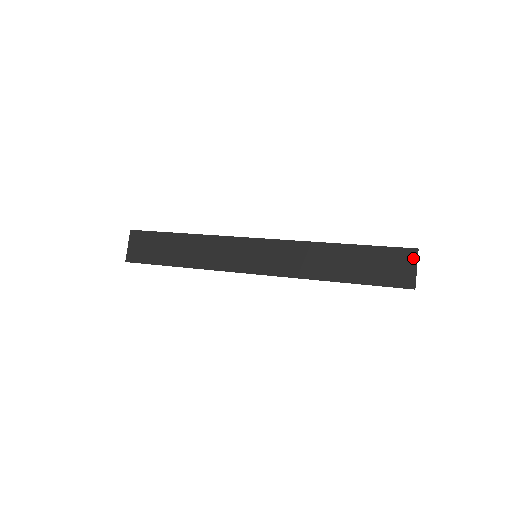
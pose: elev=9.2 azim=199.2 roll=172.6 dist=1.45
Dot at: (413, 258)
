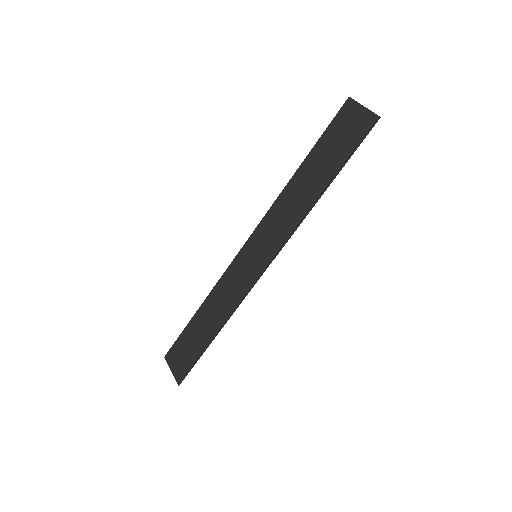
Dot at: (353, 105)
